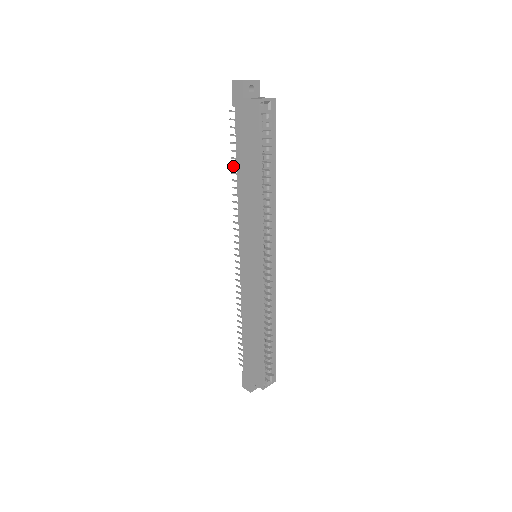
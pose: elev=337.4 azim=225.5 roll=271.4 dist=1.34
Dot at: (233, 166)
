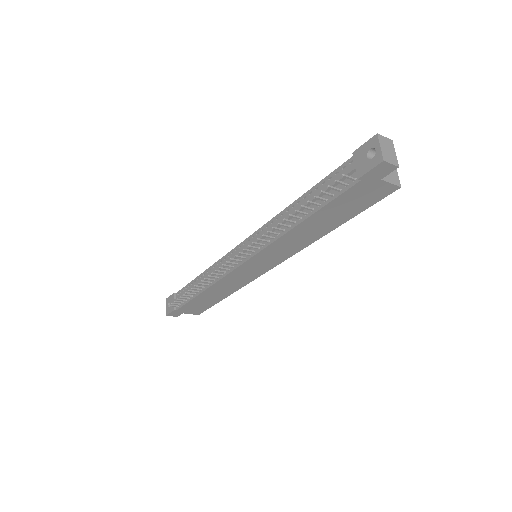
Dot at: occluded
